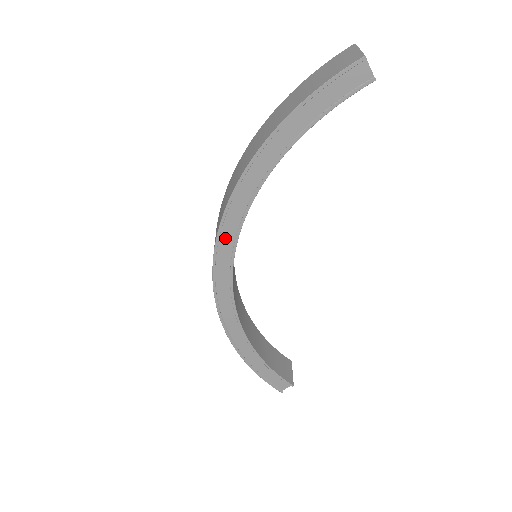
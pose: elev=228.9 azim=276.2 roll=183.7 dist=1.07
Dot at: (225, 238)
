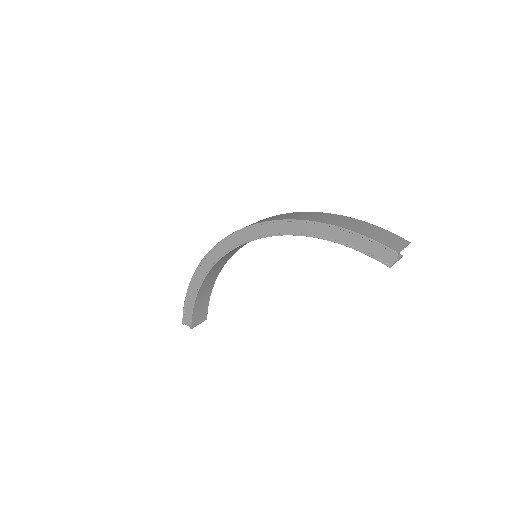
Dot at: (254, 231)
